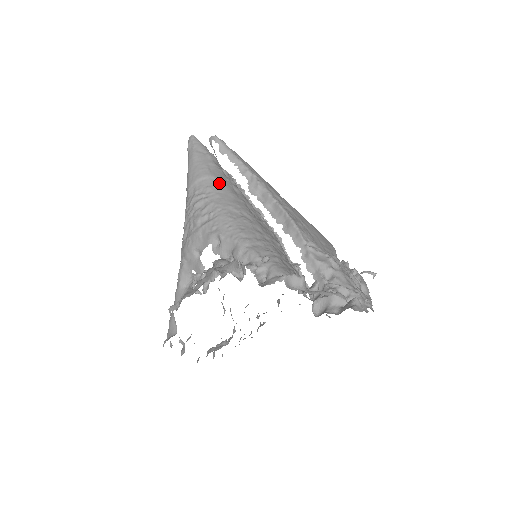
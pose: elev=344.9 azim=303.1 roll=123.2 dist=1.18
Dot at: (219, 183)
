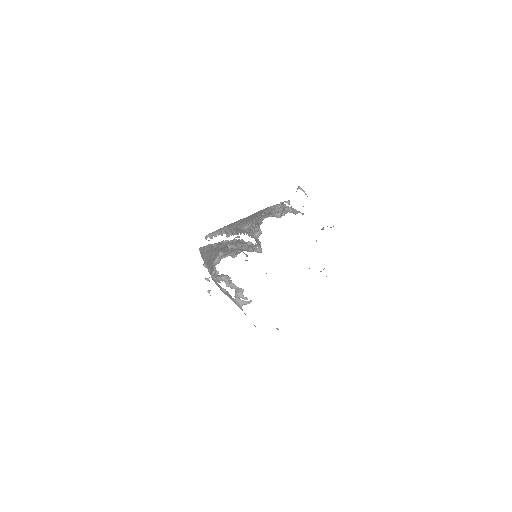
Dot at: (208, 254)
